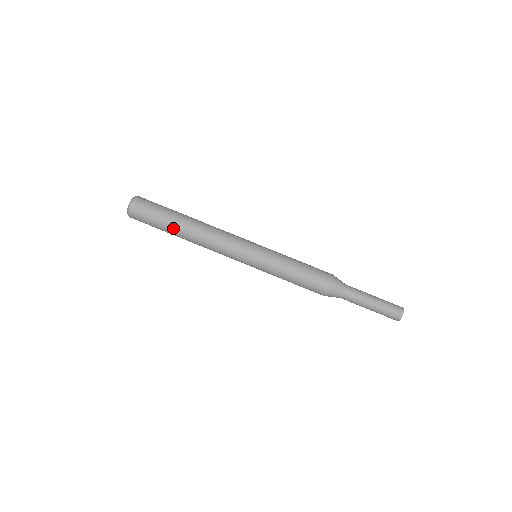
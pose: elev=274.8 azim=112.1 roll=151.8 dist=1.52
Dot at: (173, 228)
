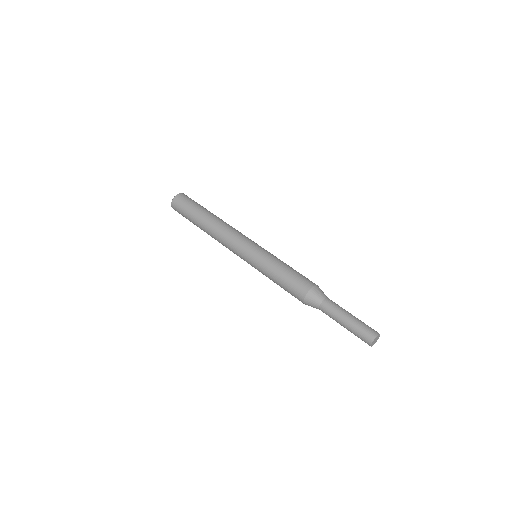
Dot at: (197, 220)
